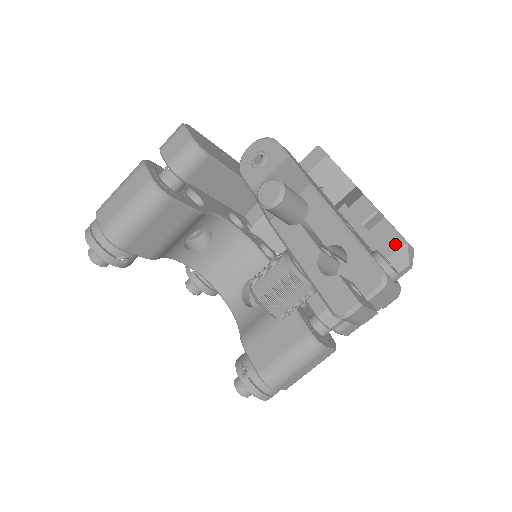
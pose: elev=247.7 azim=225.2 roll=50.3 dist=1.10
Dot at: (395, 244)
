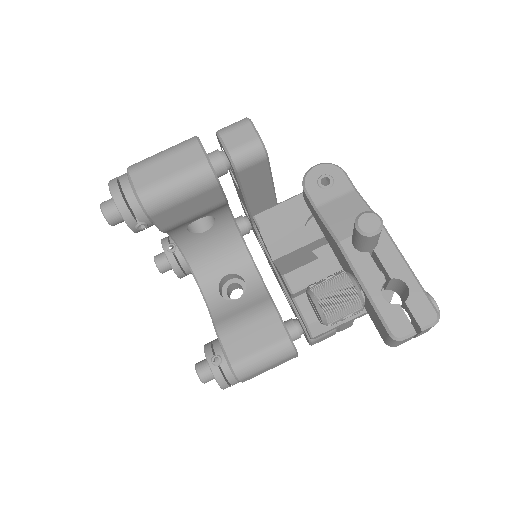
Dot at: occluded
